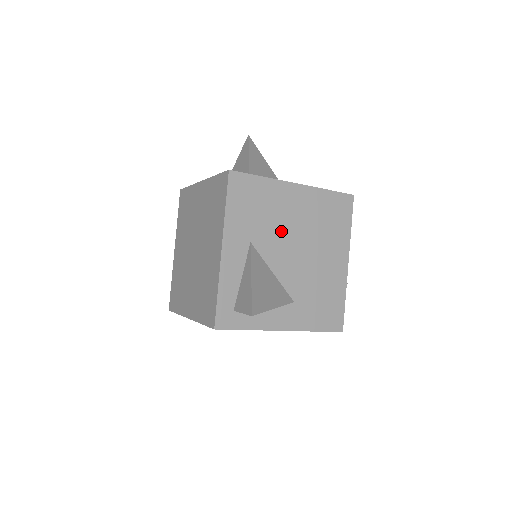
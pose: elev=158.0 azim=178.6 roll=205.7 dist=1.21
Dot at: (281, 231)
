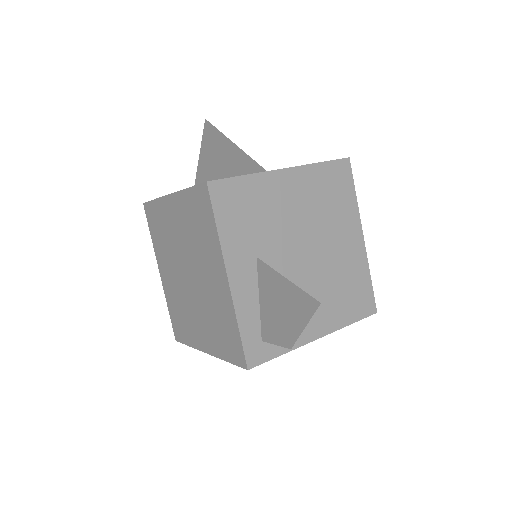
Dot at: (285, 230)
